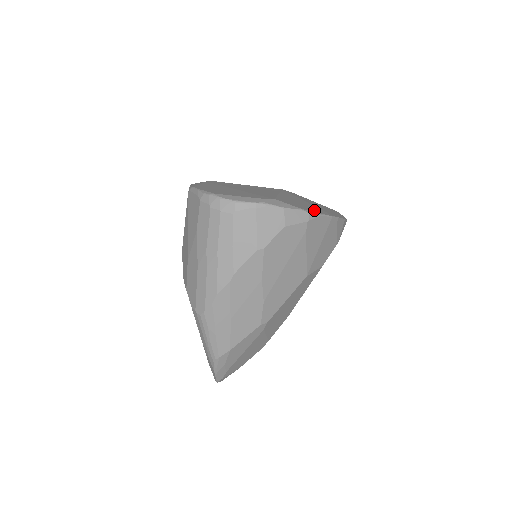
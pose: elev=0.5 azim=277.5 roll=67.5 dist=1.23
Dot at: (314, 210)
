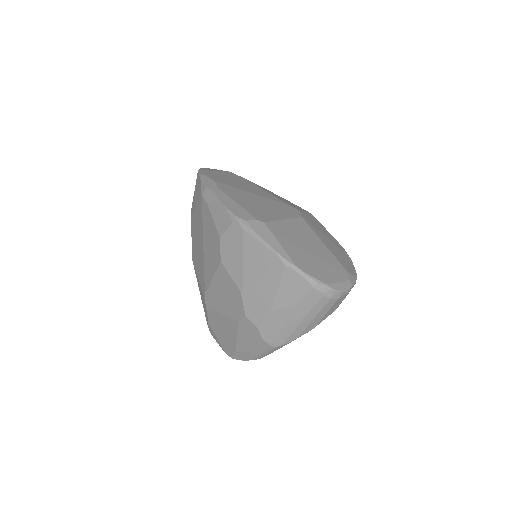
Dot at: (349, 262)
